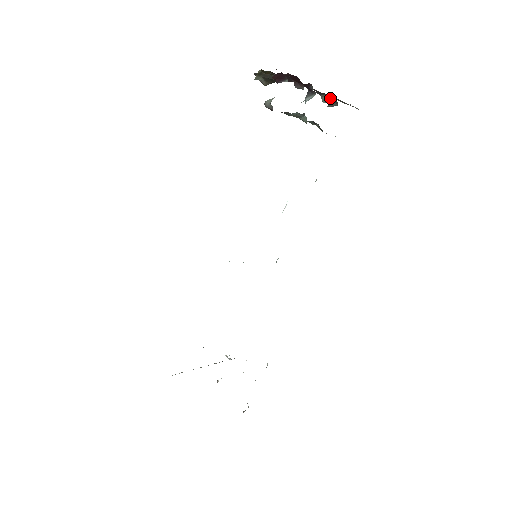
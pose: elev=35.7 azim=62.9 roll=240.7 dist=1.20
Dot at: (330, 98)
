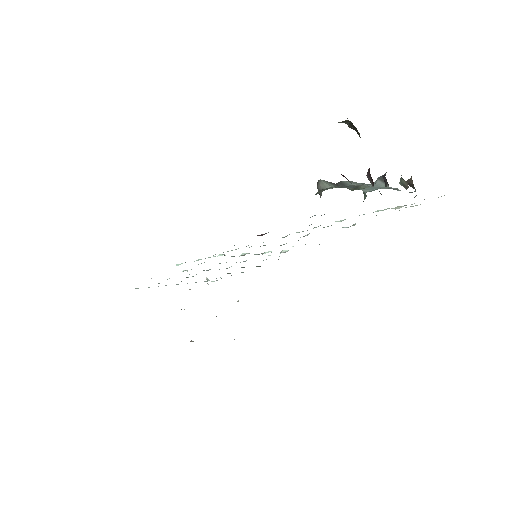
Dot at: (407, 188)
